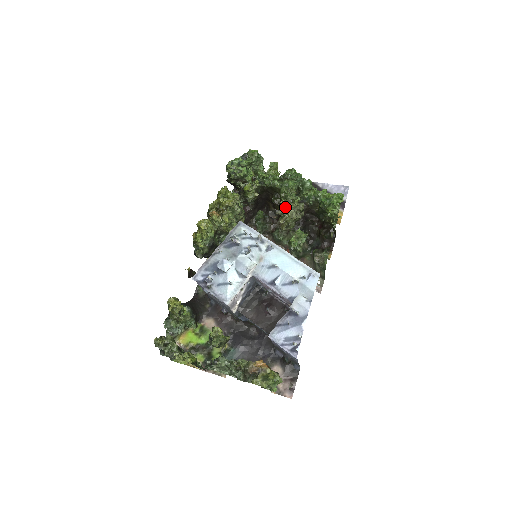
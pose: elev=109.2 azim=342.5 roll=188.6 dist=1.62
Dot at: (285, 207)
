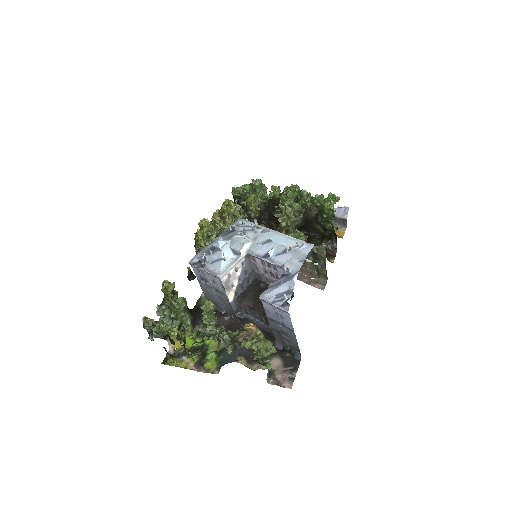
Dot at: (283, 209)
